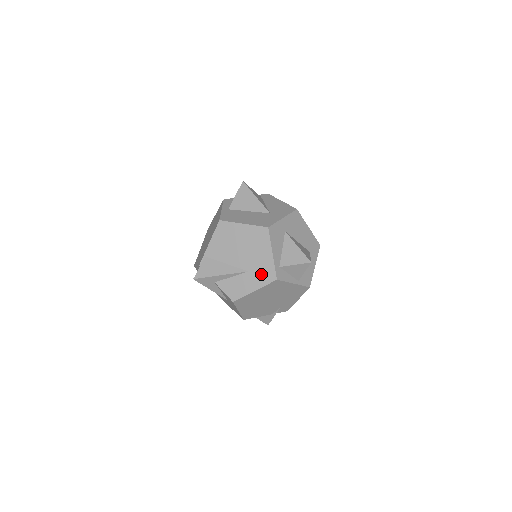
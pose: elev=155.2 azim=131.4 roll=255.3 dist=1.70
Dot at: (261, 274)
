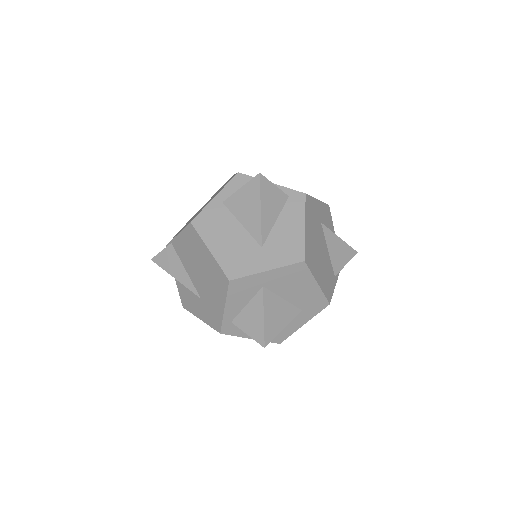
Dot at: (209, 313)
